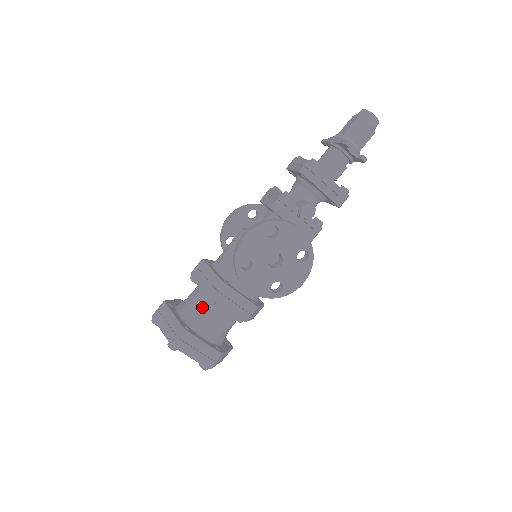
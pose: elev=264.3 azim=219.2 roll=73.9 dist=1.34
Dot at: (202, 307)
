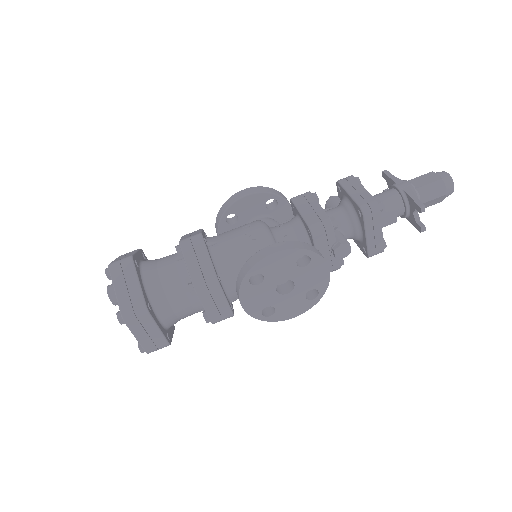
Dot at: (175, 288)
